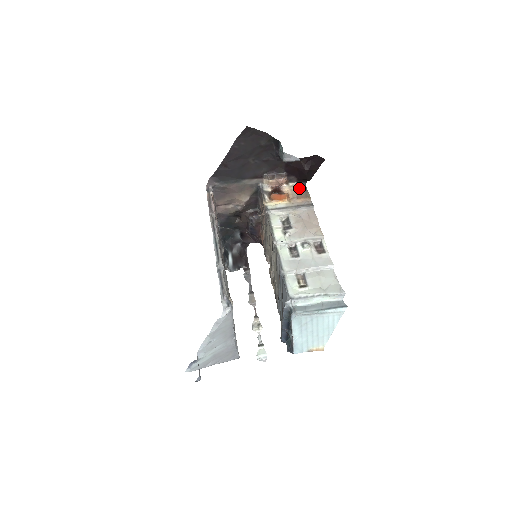
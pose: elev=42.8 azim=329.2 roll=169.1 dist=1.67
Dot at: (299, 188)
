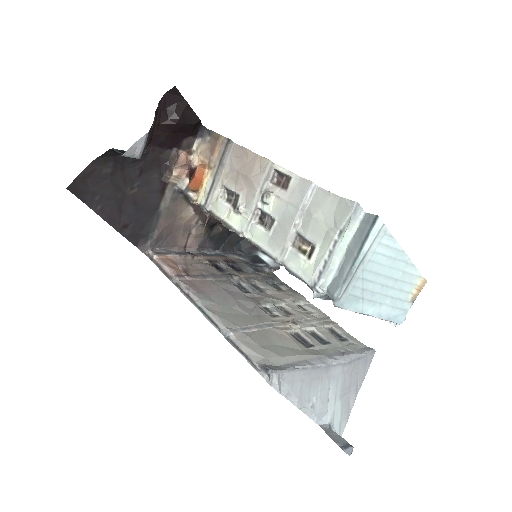
Dot at: (204, 140)
